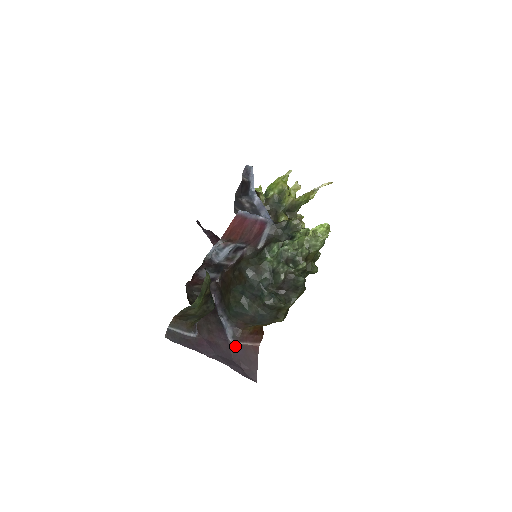
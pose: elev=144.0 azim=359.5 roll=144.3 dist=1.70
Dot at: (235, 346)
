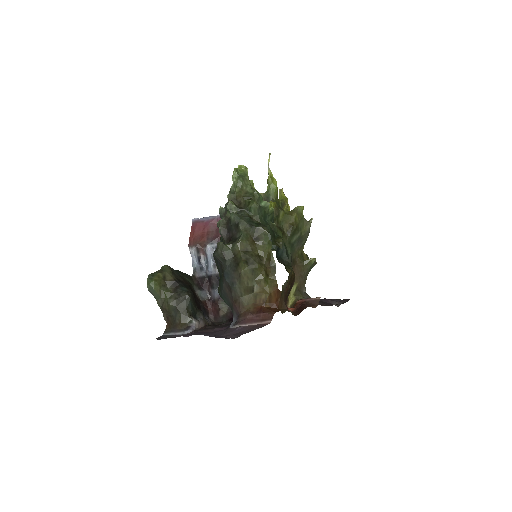
Dot at: (233, 329)
